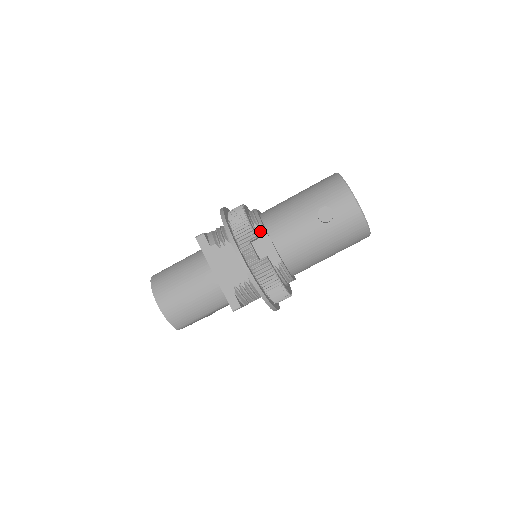
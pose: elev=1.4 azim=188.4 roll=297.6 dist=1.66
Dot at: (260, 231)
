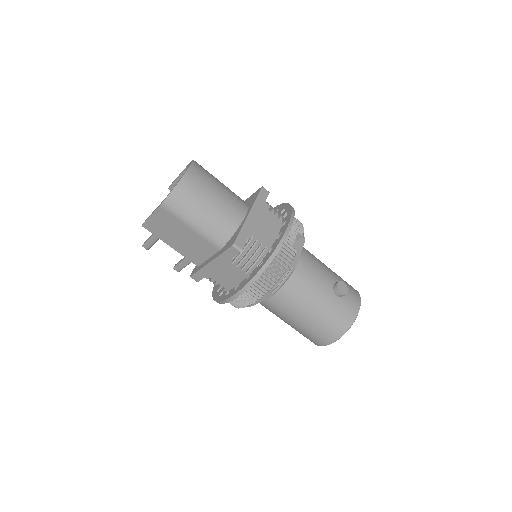
Dot at: (301, 240)
